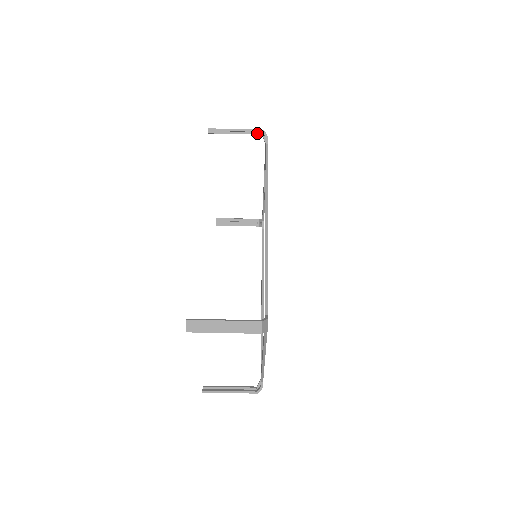
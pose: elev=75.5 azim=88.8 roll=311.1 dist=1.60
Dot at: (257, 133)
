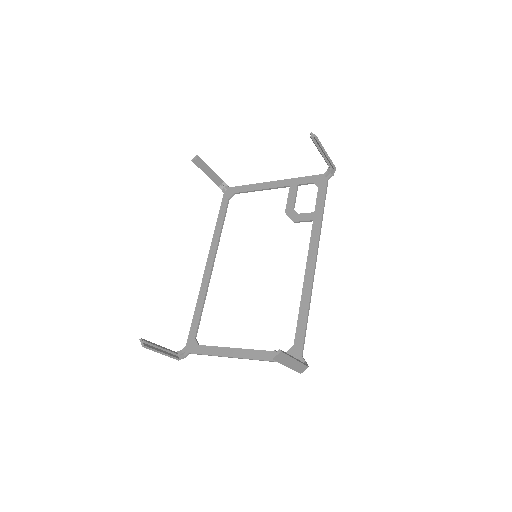
Dot at: (330, 166)
